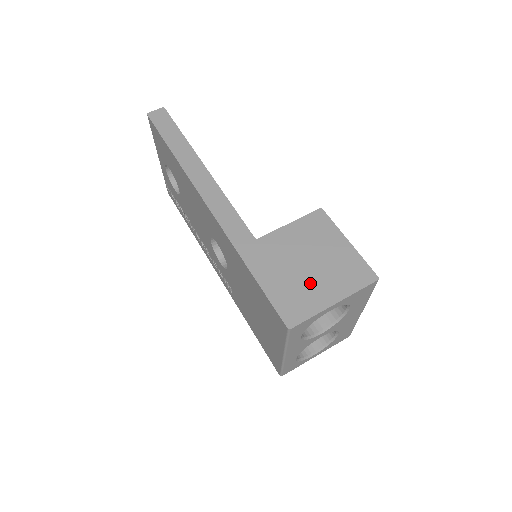
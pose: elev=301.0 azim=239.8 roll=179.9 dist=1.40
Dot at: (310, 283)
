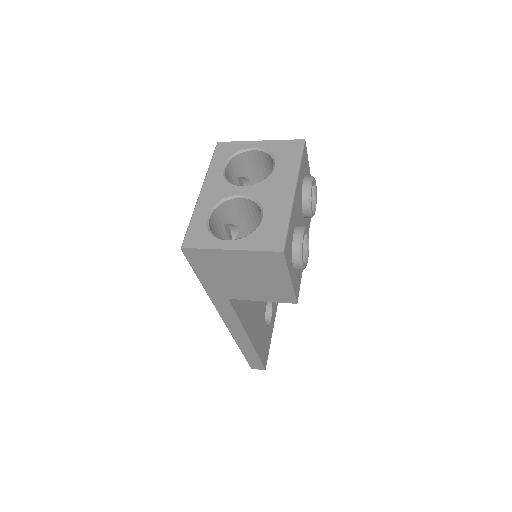
Dot at: occluded
